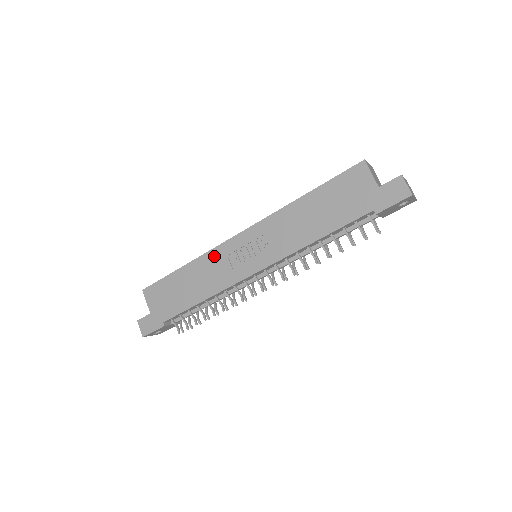
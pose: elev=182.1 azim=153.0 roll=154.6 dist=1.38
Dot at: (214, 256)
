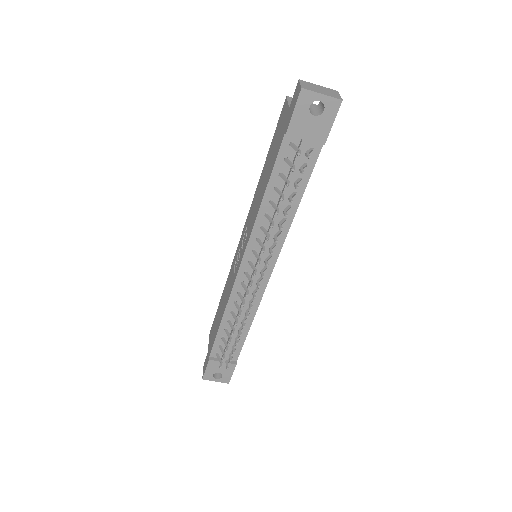
Dot at: (231, 270)
